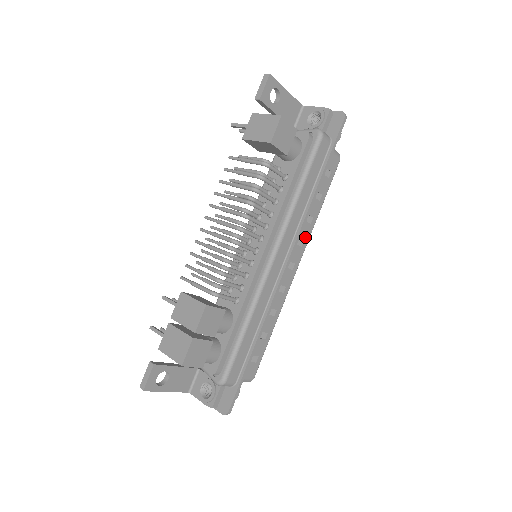
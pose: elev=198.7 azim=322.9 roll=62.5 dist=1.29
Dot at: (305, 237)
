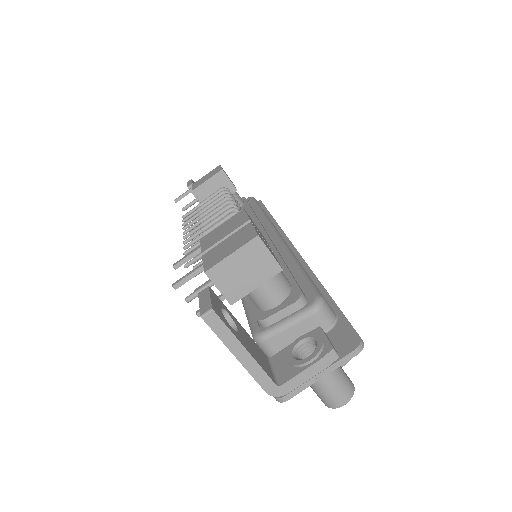
Dot at: occluded
